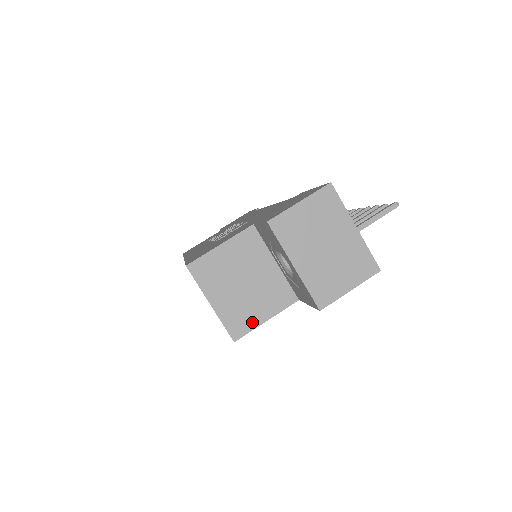
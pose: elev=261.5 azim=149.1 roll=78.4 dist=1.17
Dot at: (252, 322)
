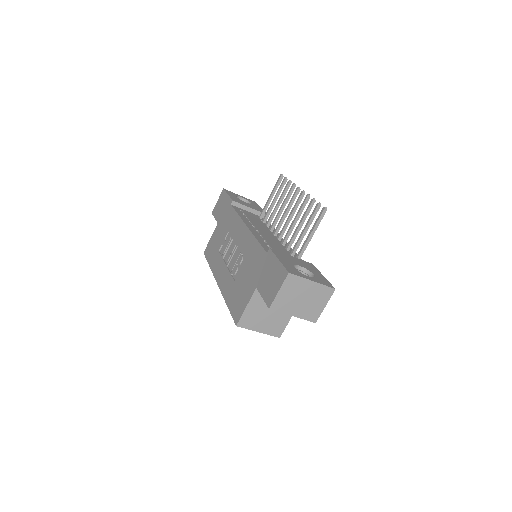
Dot at: (283, 325)
